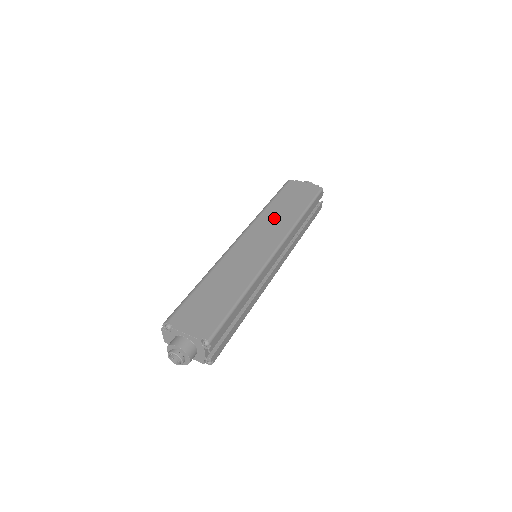
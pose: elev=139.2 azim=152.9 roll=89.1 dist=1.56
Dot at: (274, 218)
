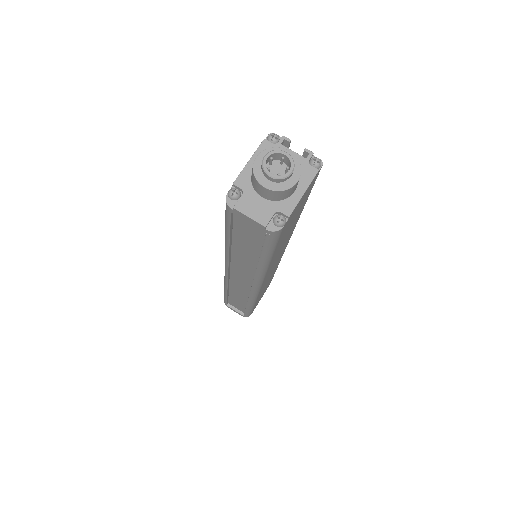
Dot at: occluded
